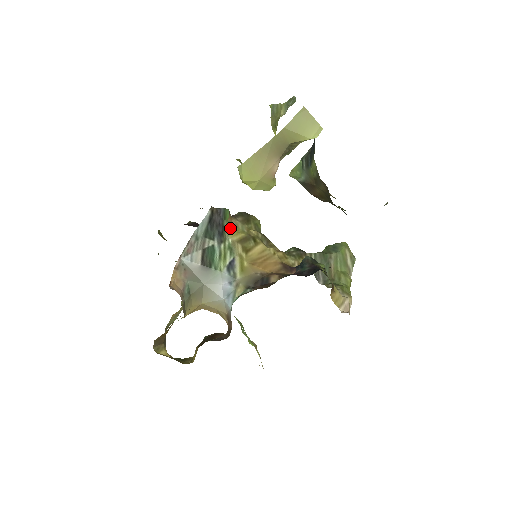
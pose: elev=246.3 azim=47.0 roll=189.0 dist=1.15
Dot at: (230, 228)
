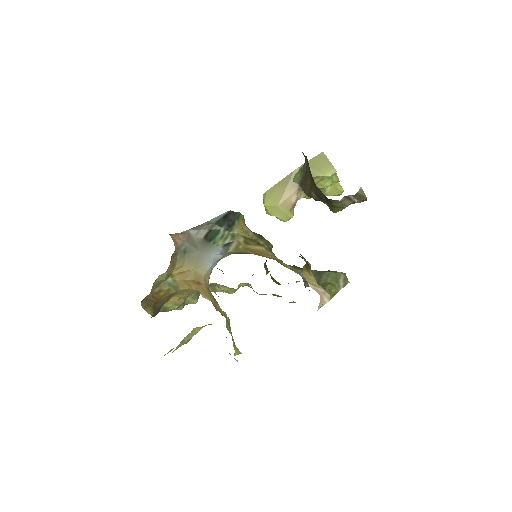
Dot at: (240, 227)
